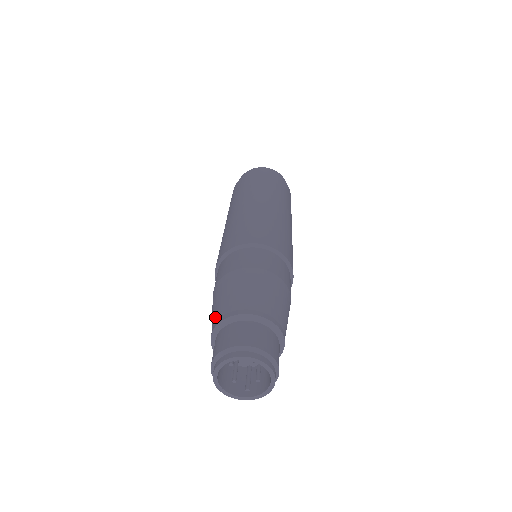
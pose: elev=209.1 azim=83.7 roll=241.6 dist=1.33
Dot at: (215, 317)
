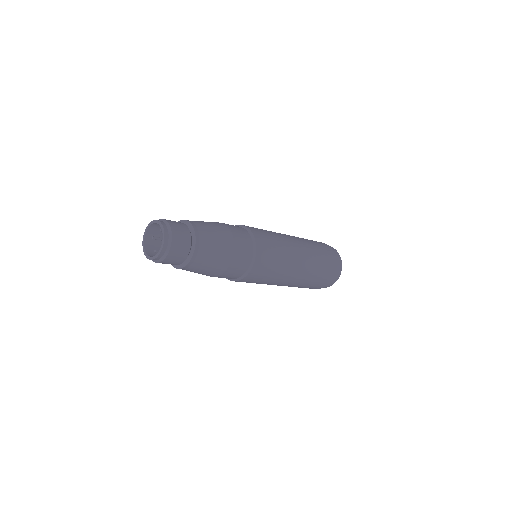
Dot at: occluded
